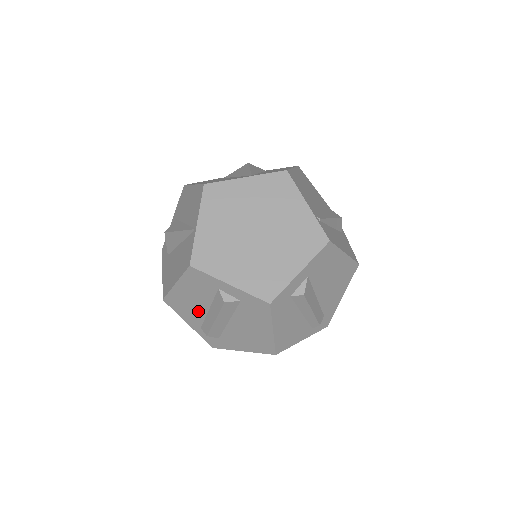
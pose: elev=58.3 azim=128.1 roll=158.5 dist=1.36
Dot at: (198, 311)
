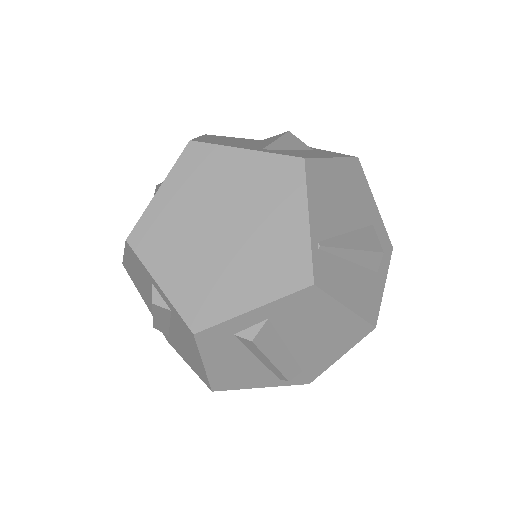
Dot at: (147, 295)
